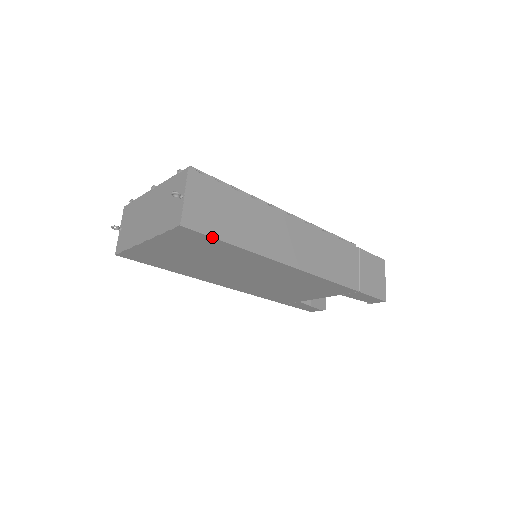
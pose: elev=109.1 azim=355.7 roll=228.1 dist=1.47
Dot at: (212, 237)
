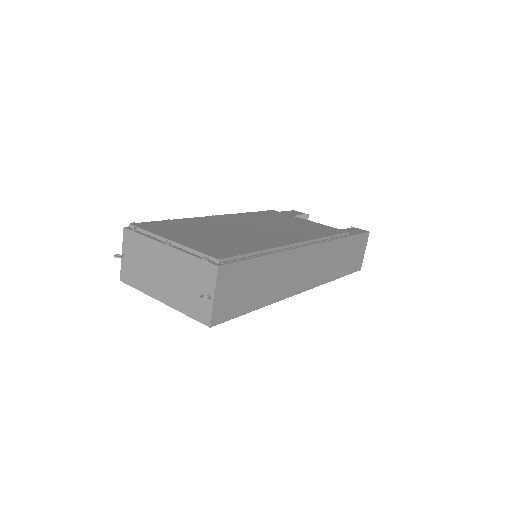
Dot at: occluded
